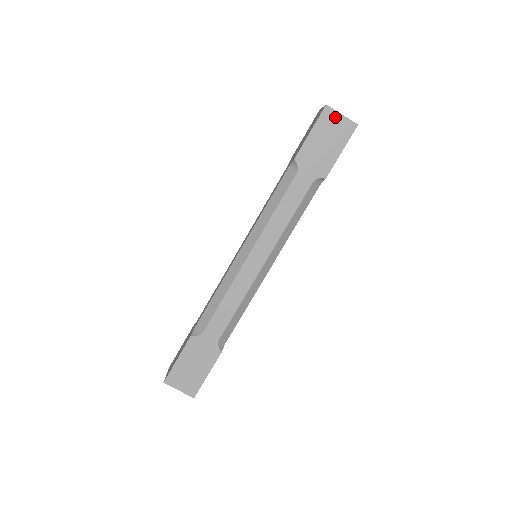
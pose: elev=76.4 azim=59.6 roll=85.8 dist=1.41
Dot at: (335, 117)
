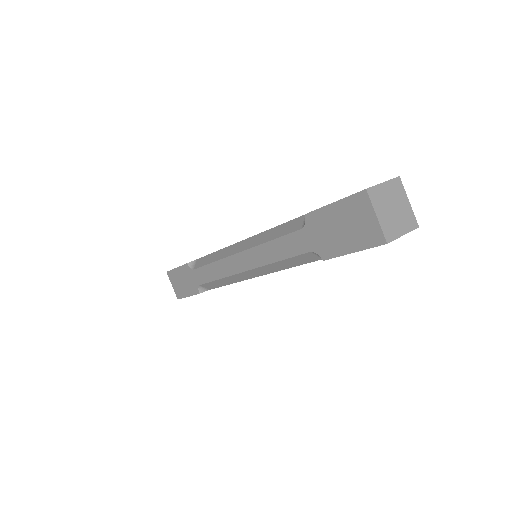
Dot at: (367, 211)
